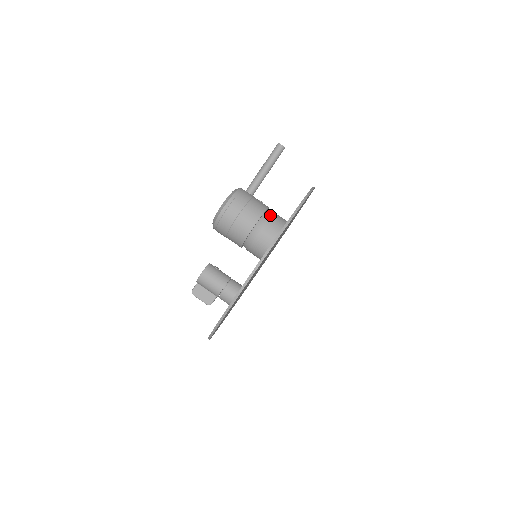
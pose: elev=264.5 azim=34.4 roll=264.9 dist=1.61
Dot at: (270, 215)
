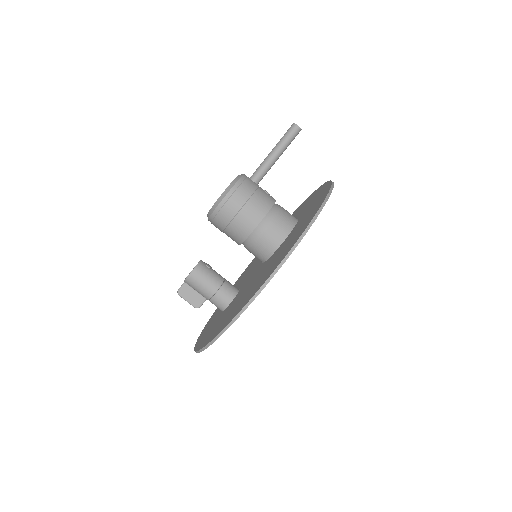
Dot at: (277, 211)
